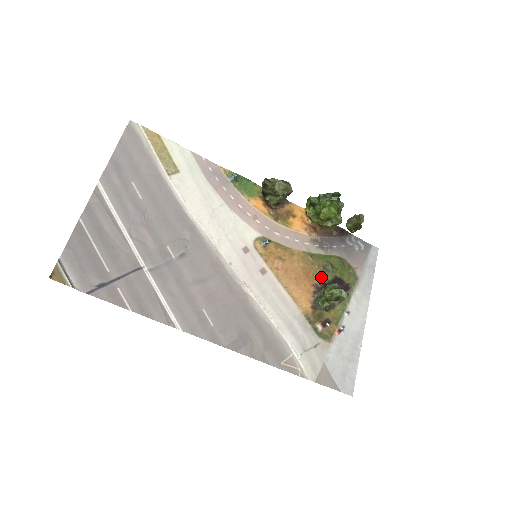
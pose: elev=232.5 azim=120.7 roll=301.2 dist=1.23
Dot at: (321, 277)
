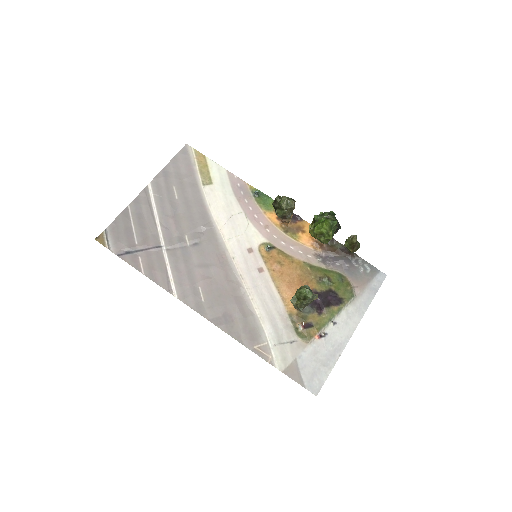
Dot at: (315, 286)
